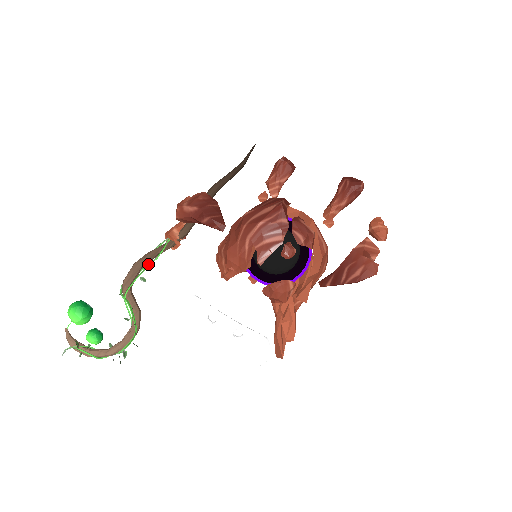
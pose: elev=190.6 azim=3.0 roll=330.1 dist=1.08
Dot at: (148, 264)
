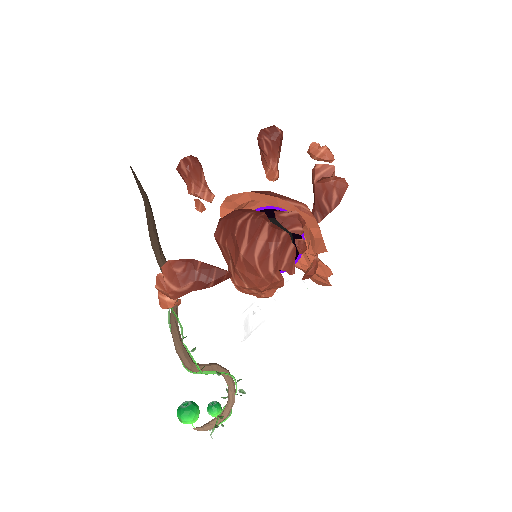
Dot at: (181, 338)
